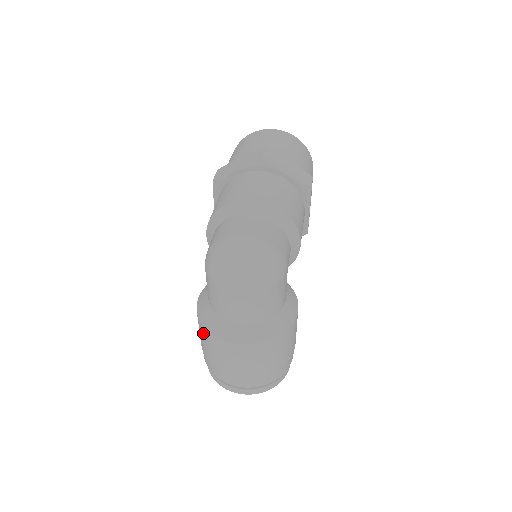
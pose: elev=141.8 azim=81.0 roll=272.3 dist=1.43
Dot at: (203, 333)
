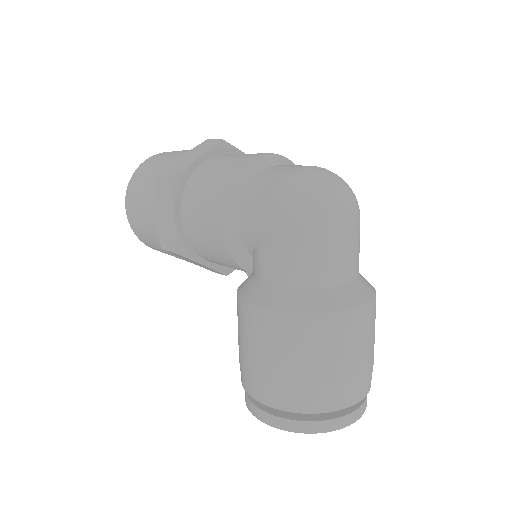
Dot at: (304, 331)
